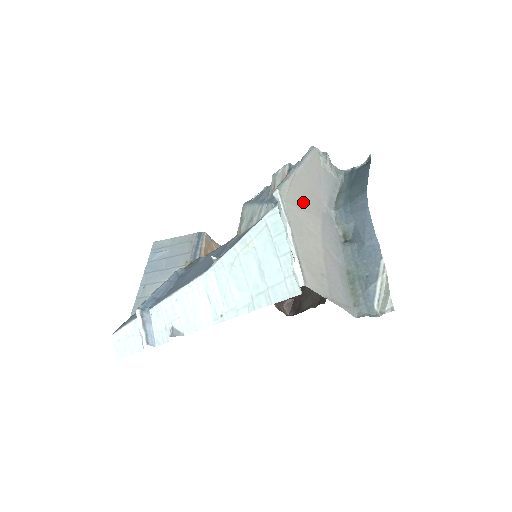
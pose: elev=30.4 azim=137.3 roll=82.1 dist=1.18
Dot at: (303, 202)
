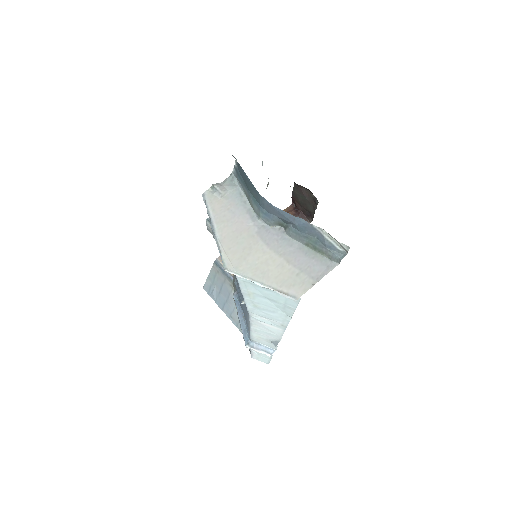
Dot at: (242, 250)
